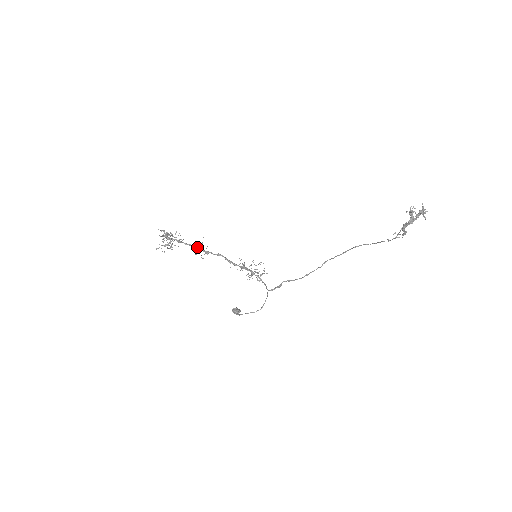
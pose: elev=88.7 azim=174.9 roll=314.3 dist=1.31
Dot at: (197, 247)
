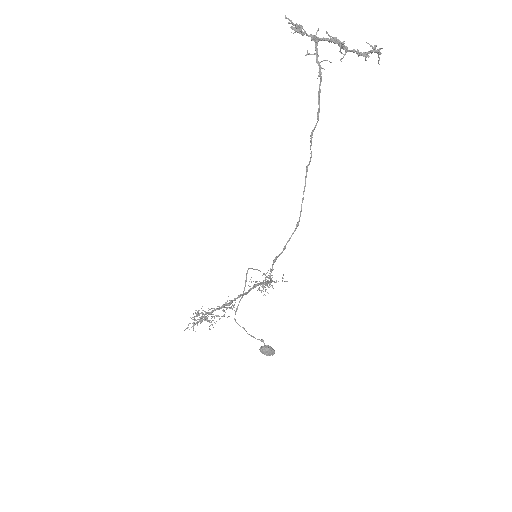
Dot at: (222, 305)
